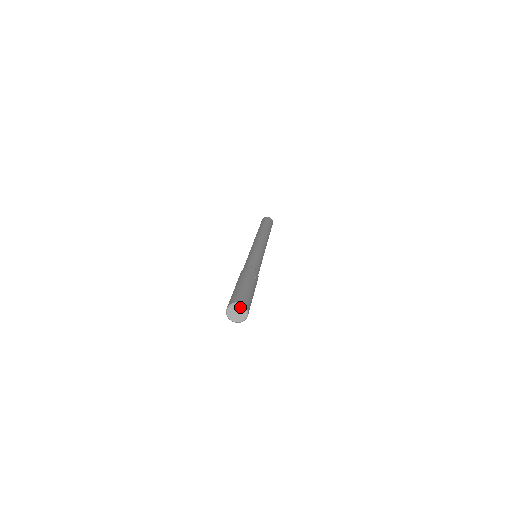
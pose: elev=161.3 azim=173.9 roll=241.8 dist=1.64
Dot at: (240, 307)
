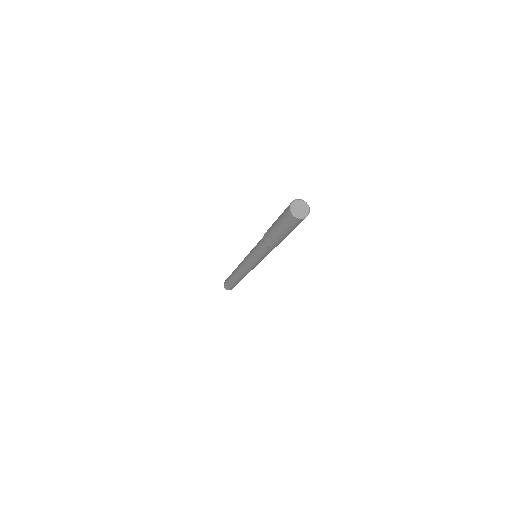
Dot at: (297, 202)
